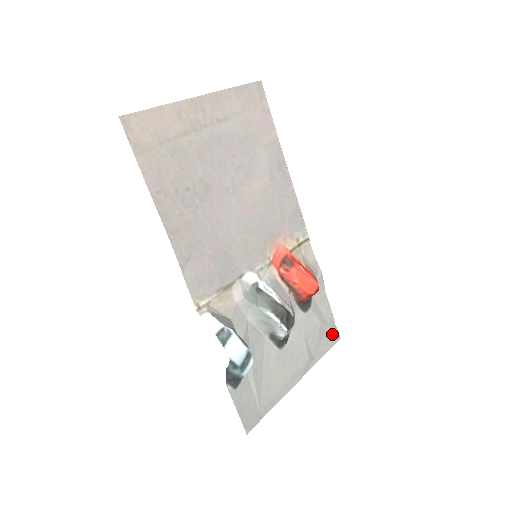
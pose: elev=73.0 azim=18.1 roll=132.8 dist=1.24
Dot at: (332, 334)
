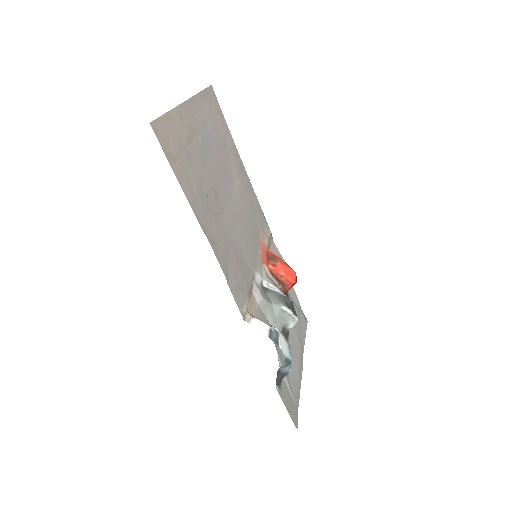
Dot at: (303, 318)
